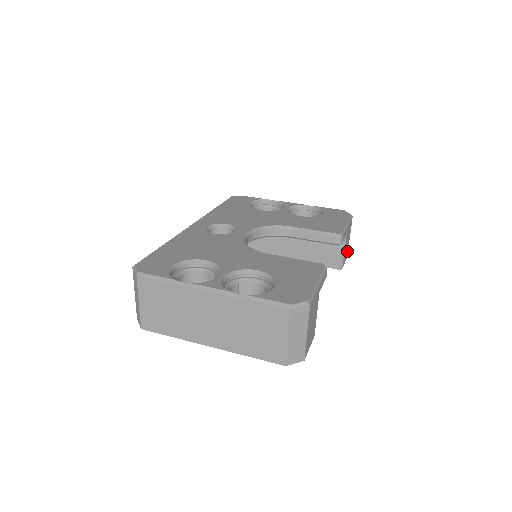
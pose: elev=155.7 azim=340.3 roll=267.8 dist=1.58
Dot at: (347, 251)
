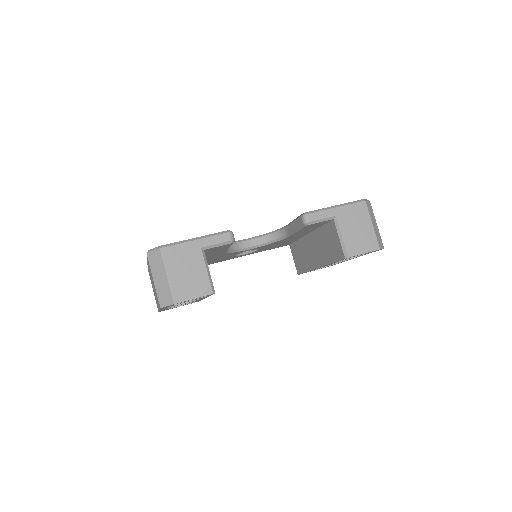
Dot at: (372, 241)
